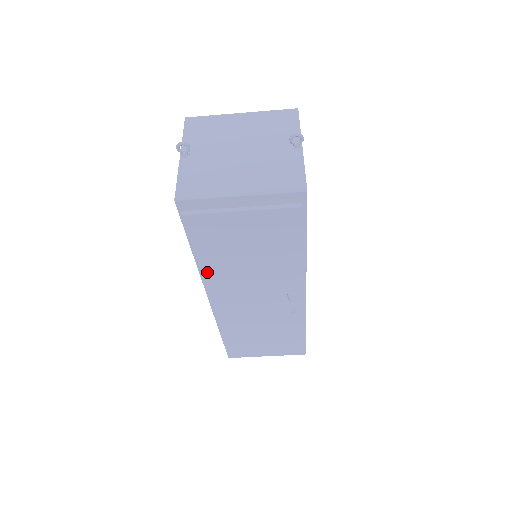
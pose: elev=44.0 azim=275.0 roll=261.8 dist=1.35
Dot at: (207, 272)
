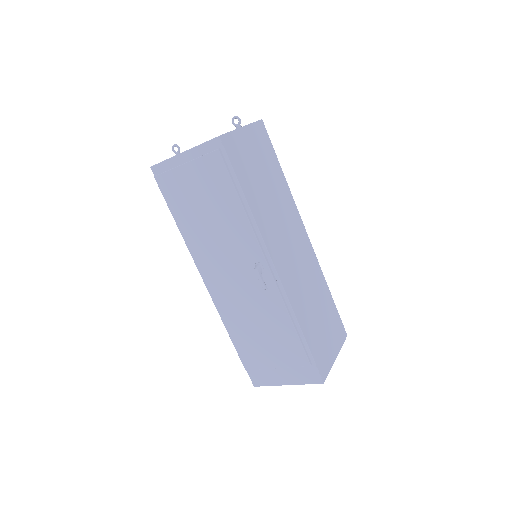
Dot at: (188, 241)
